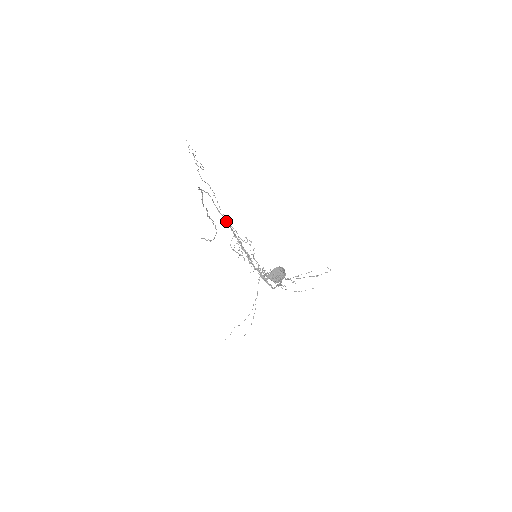
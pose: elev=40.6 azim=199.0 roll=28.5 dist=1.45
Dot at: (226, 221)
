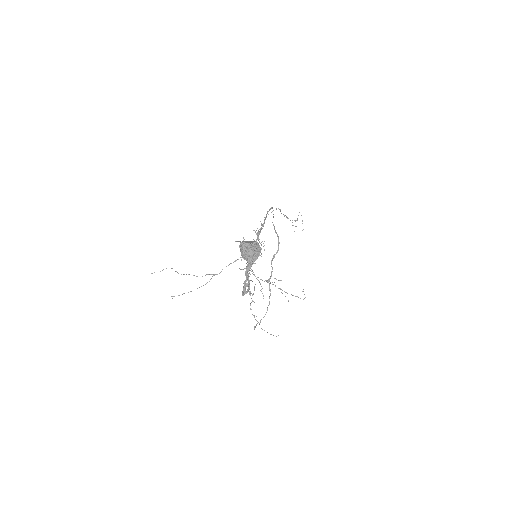
Dot at: (263, 225)
